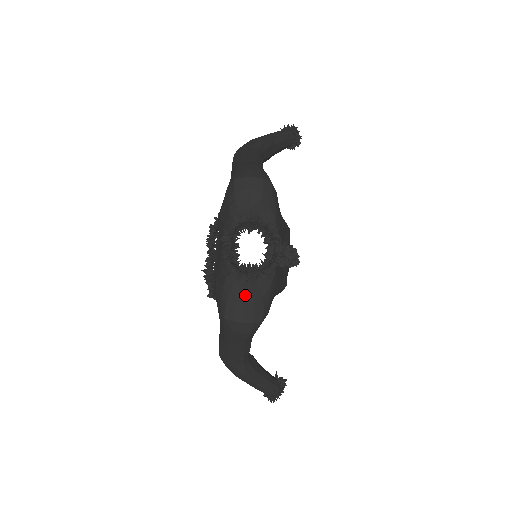
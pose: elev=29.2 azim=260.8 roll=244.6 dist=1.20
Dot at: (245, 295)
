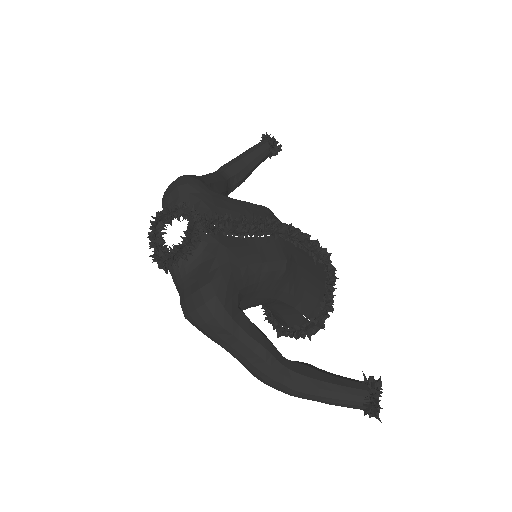
Dot at: (190, 282)
